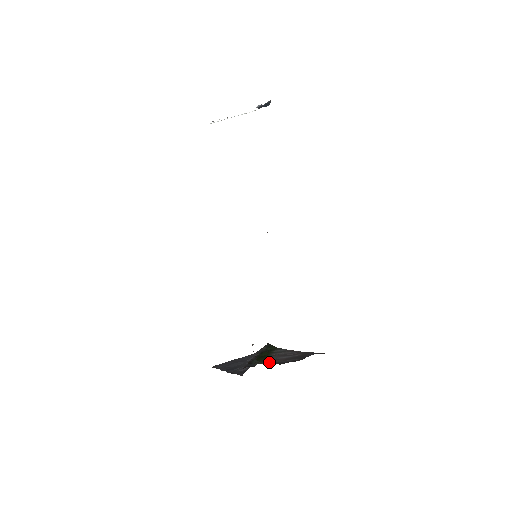
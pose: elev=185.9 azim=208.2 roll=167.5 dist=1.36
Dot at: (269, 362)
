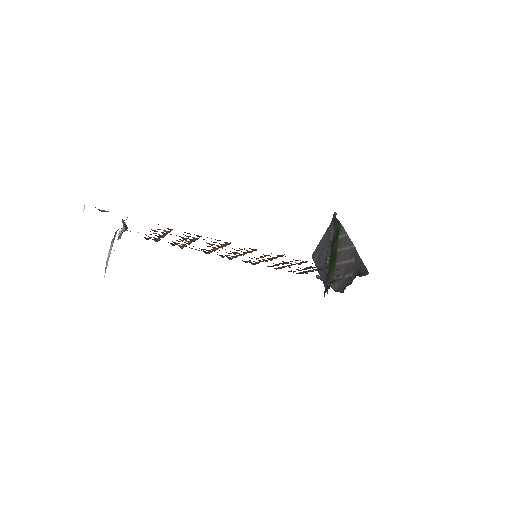
Dot at: (335, 288)
